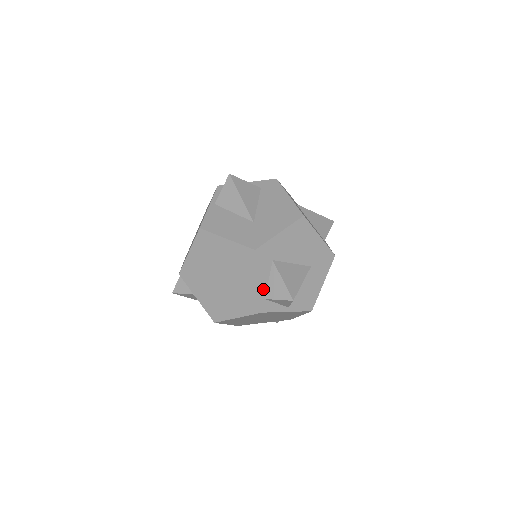
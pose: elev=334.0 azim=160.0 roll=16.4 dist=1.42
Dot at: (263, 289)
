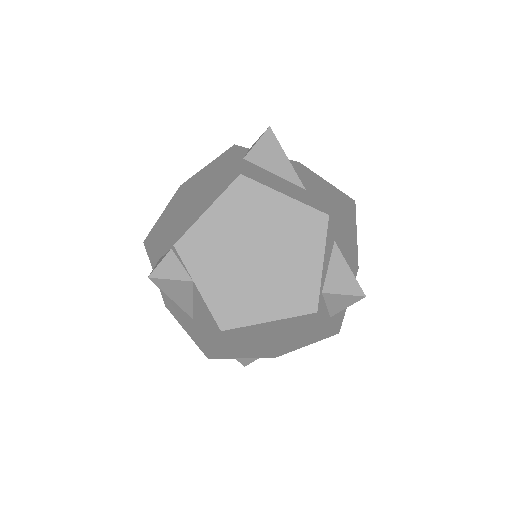
Dot at: (323, 277)
